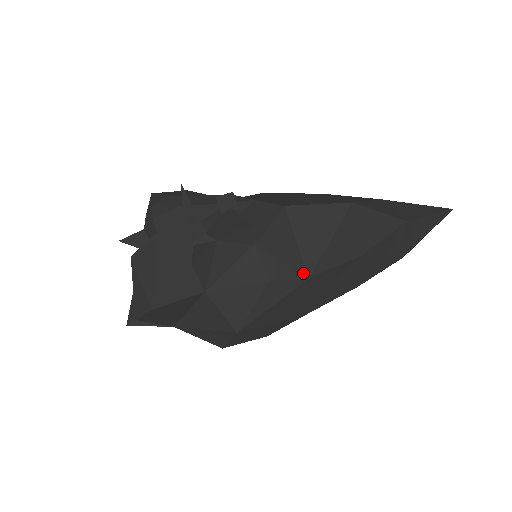
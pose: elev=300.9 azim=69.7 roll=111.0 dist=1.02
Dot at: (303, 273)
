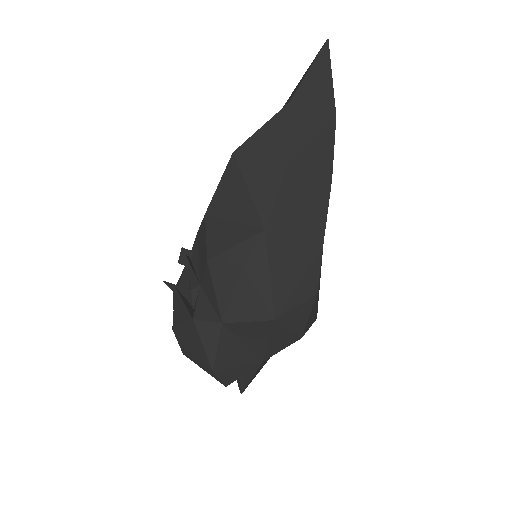
Dot at: (257, 232)
